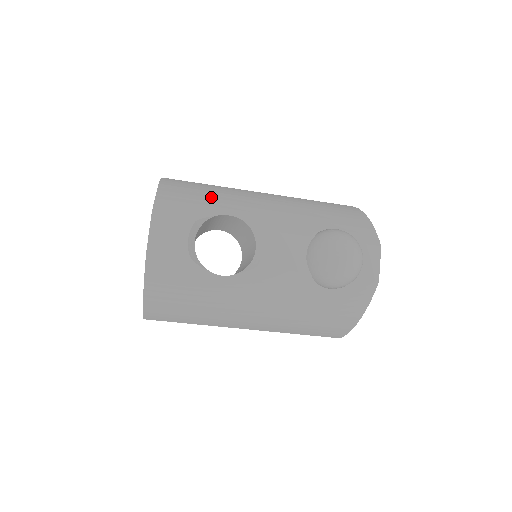
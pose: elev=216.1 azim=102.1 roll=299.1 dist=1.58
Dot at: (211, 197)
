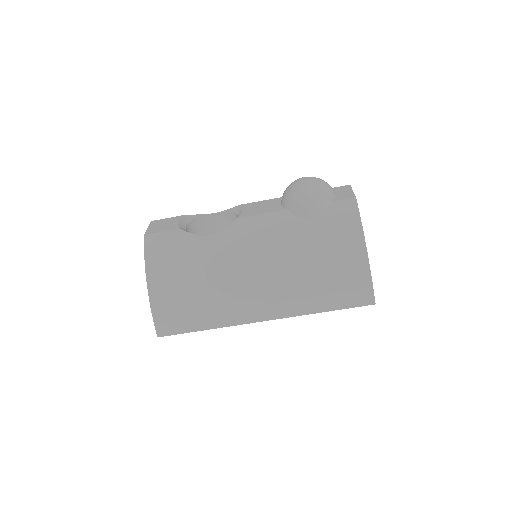
Dot at: occluded
